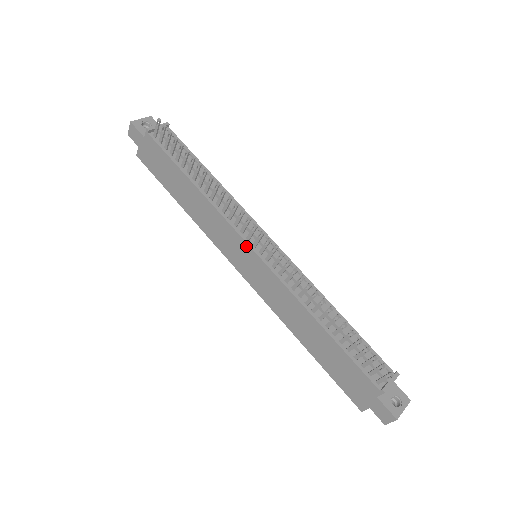
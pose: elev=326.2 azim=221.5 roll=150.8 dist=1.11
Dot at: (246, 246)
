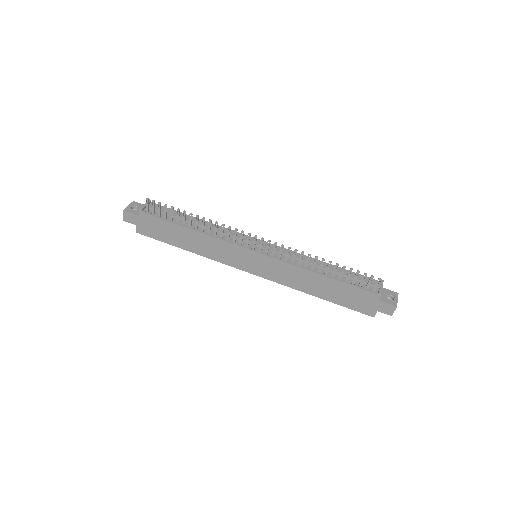
Dot at: (248, 251)
